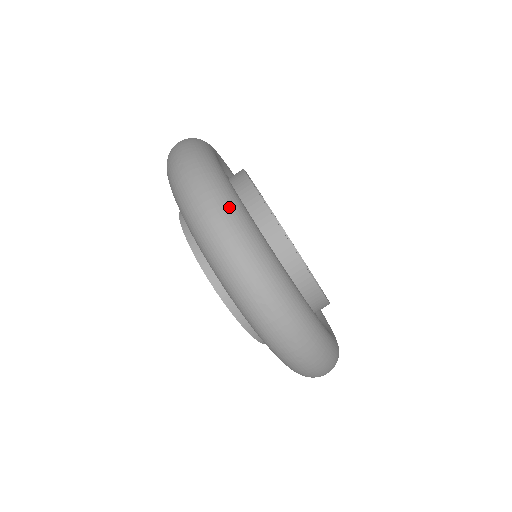
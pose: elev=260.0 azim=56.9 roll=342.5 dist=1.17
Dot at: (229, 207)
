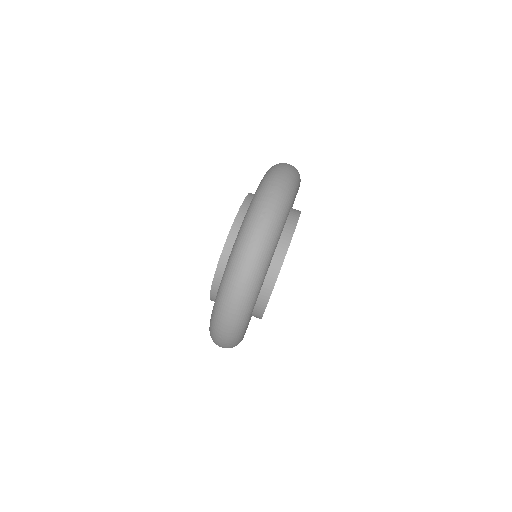
Dot at: (248, 300)
